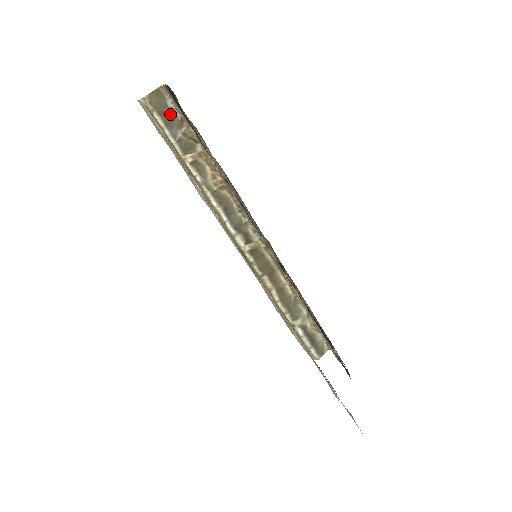
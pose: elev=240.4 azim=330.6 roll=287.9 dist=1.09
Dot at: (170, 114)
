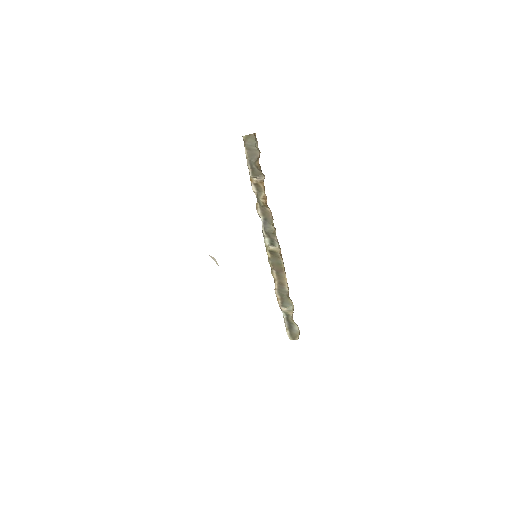
Dot at: (255, 151)
